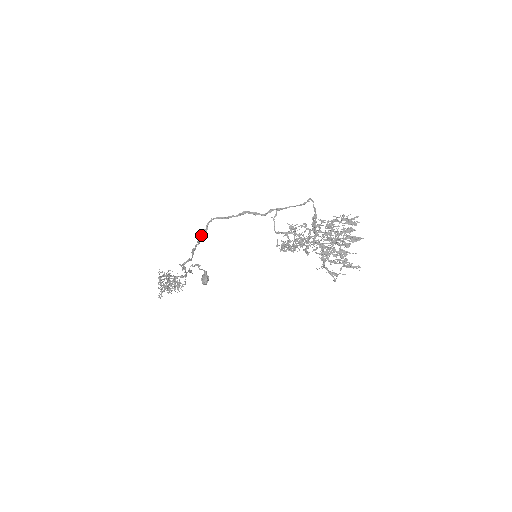
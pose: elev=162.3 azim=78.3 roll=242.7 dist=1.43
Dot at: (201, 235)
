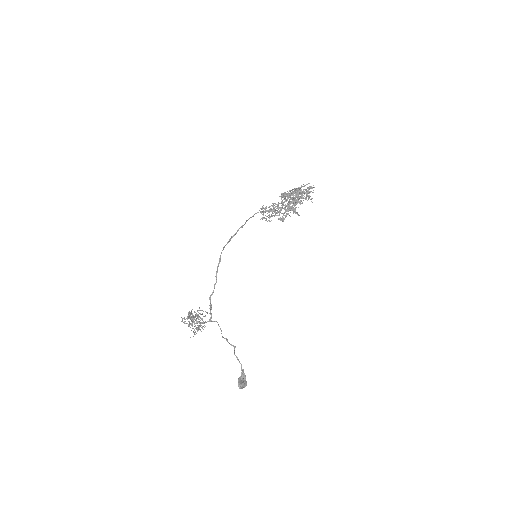
Dot at: occluded
